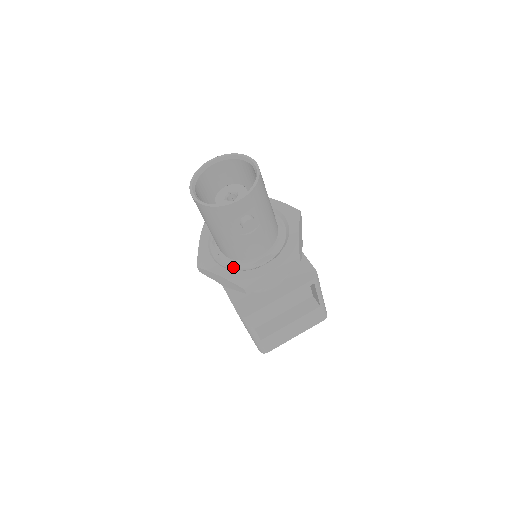
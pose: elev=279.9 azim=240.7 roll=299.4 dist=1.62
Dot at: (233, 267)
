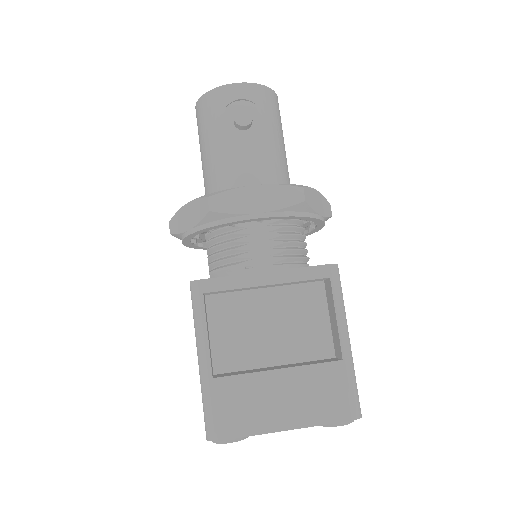
Dot at: occluded
